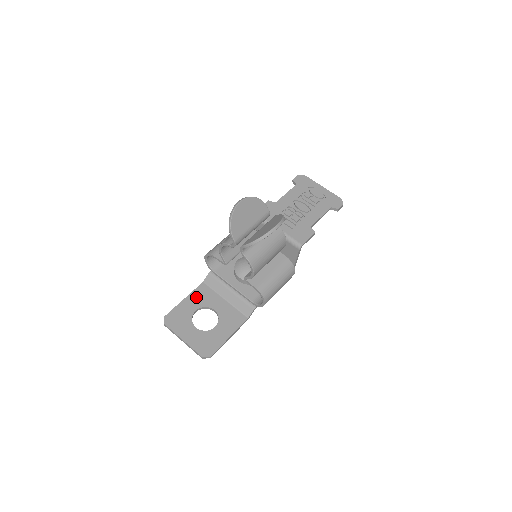
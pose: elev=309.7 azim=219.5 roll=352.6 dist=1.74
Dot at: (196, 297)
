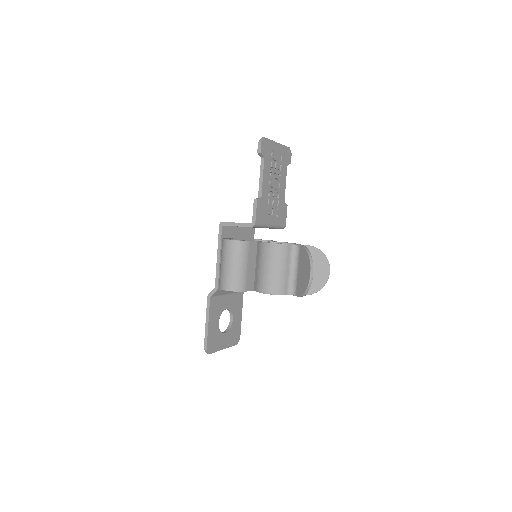
Dot at: (214, 314)
